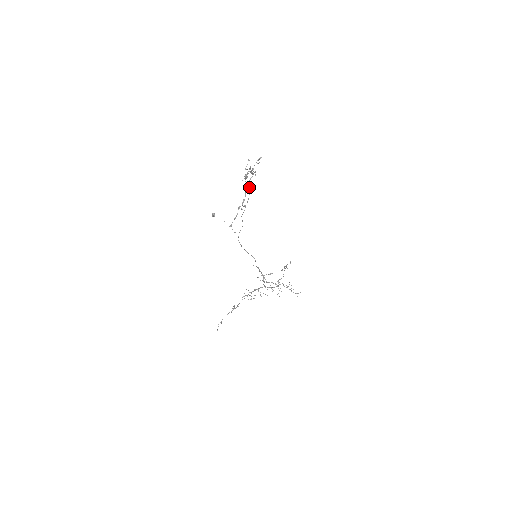
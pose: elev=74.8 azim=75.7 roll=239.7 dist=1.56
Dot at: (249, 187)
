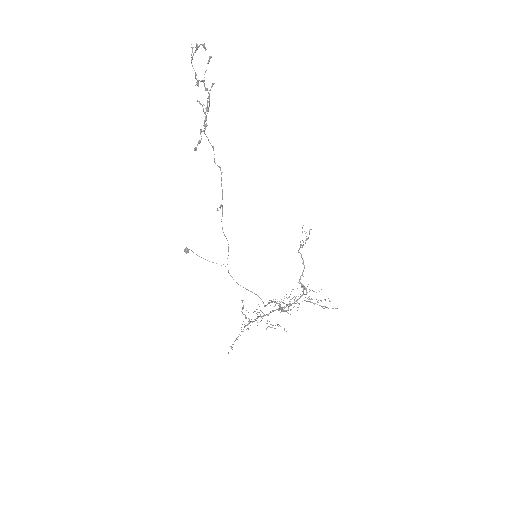
Dot at: (217, 165)
